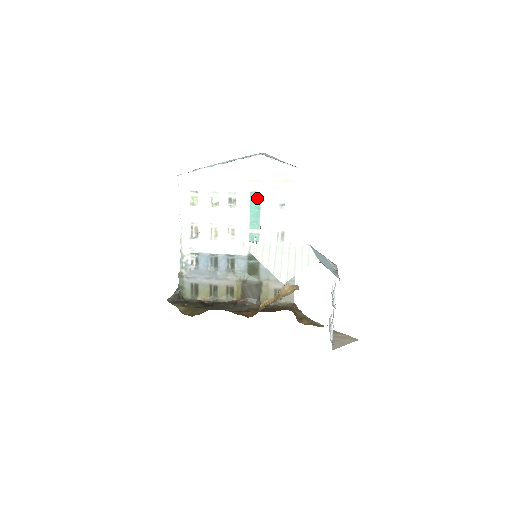
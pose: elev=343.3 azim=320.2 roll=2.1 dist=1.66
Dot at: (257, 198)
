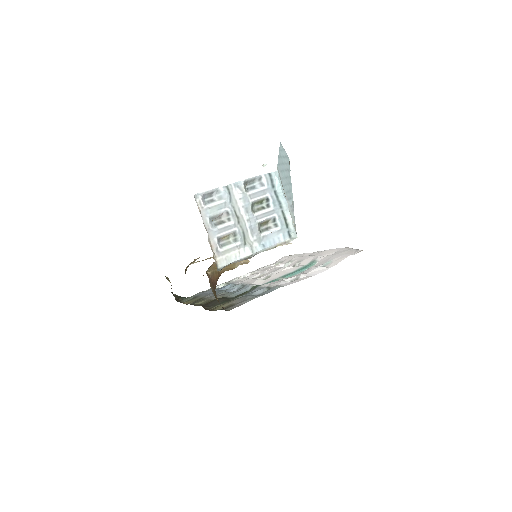
Dot at: (311, 265)
